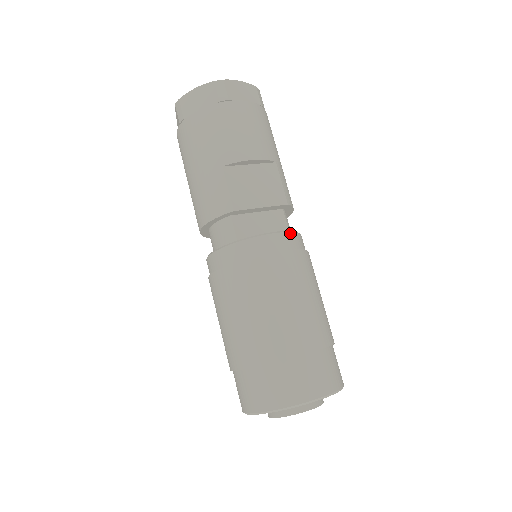
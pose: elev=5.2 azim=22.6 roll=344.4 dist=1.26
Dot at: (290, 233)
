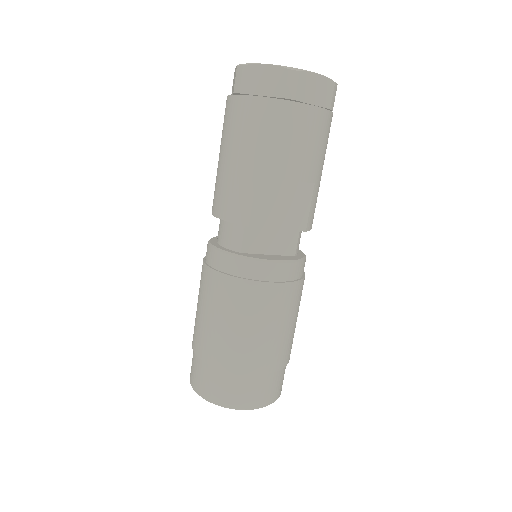
Dot at: (294, 264)
